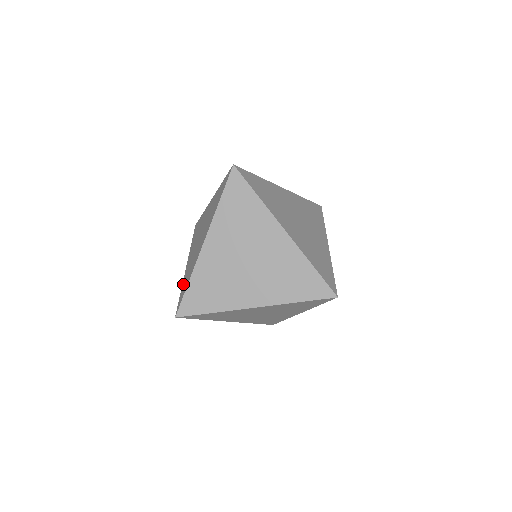
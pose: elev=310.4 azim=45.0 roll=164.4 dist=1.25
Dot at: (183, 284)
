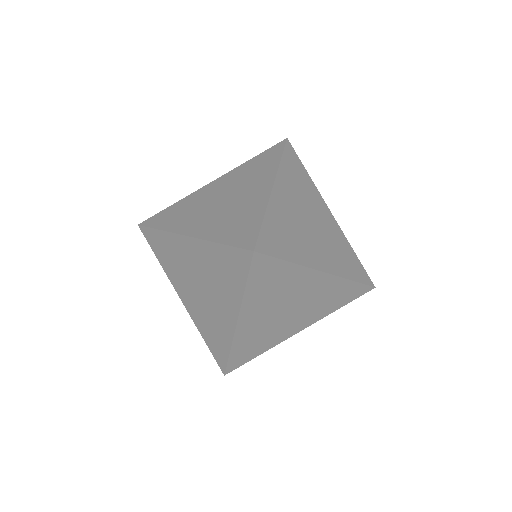
Dot at: (222, 235)
